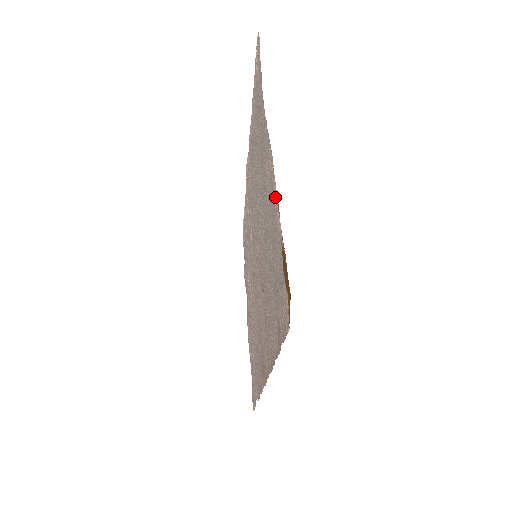
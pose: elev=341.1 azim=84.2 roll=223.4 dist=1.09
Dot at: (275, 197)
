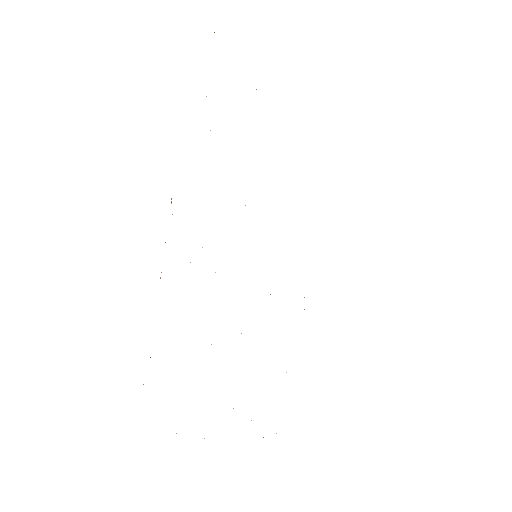
Dot at: occluded
